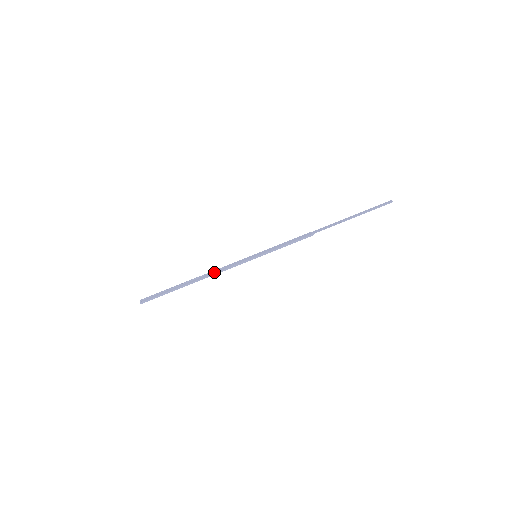
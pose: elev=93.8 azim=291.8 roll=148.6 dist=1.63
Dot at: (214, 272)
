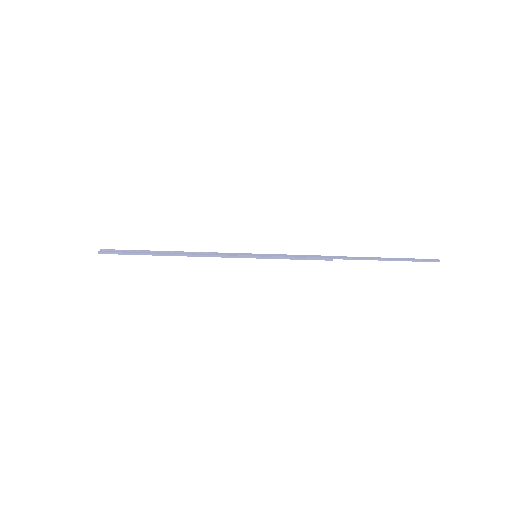
Dot at: (200, 254)
